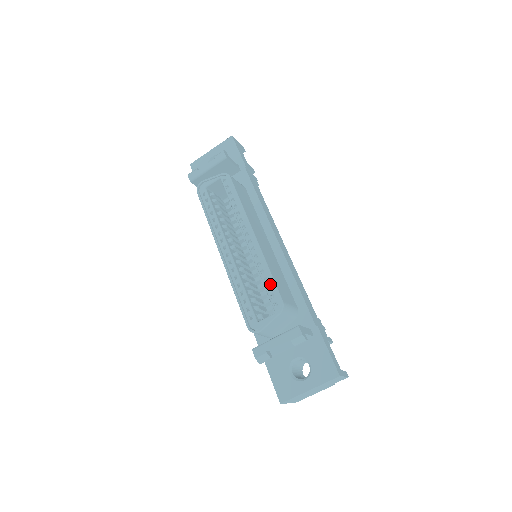
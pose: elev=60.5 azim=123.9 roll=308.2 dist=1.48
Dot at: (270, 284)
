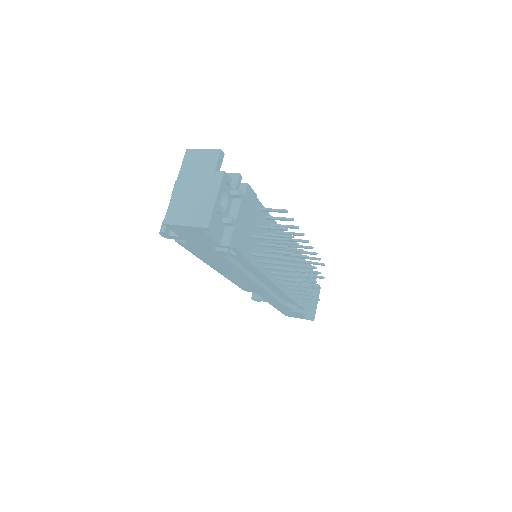
Dot at: occluded
